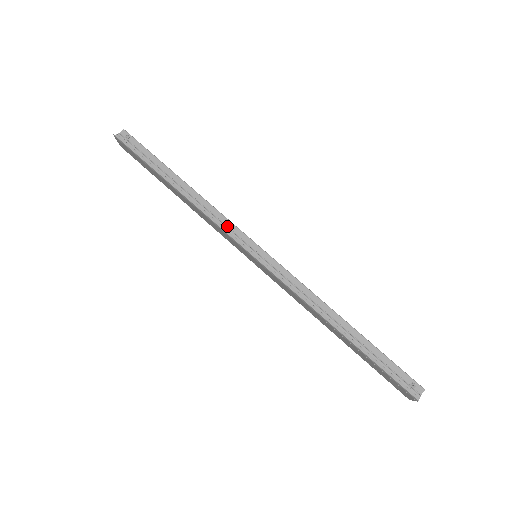
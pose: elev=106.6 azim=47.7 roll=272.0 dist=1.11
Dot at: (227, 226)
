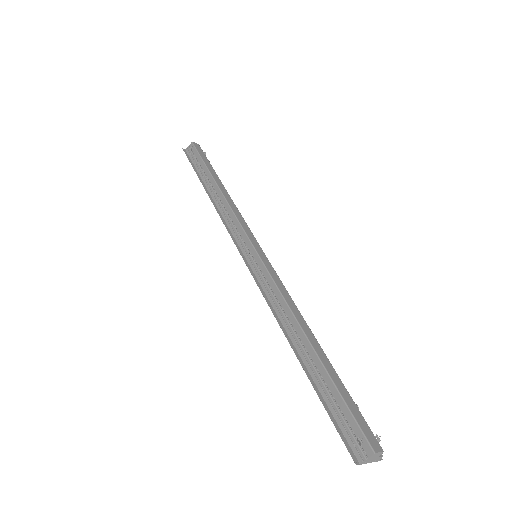
Dot at: (235, 226)
